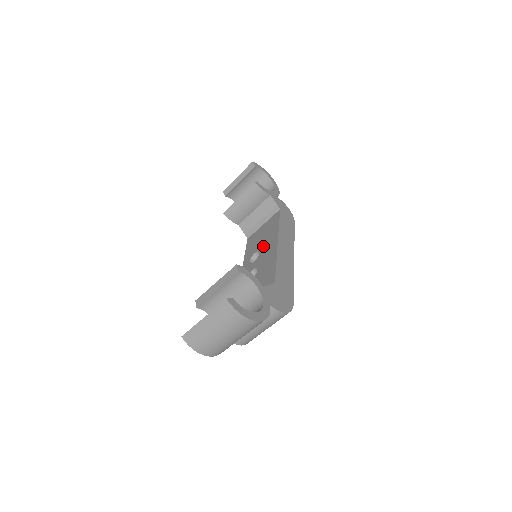
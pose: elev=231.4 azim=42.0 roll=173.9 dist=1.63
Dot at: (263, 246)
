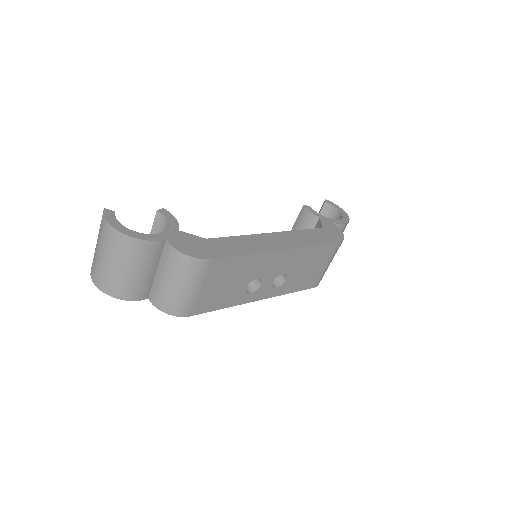
Dot at: occluded
